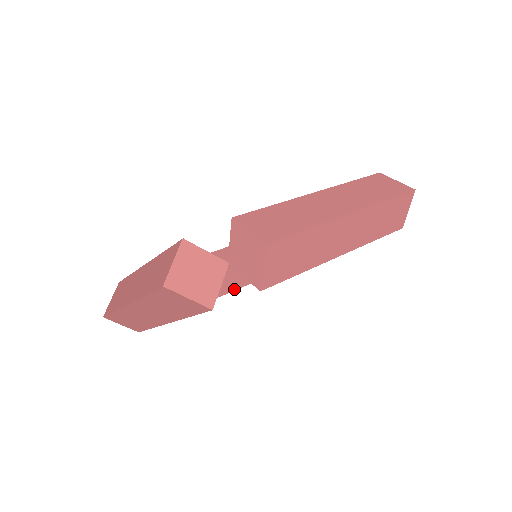
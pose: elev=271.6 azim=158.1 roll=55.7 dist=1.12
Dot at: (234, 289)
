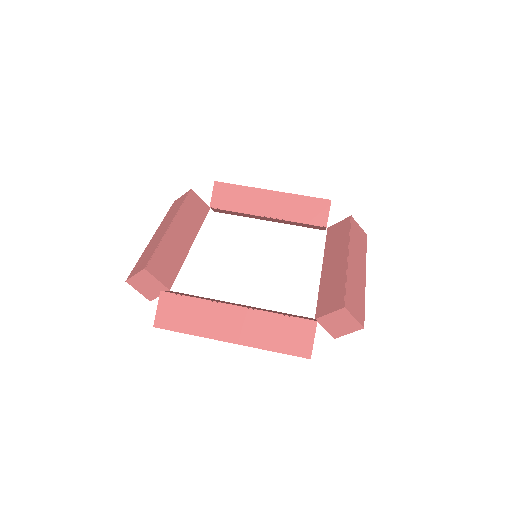
Dot at: occluded
